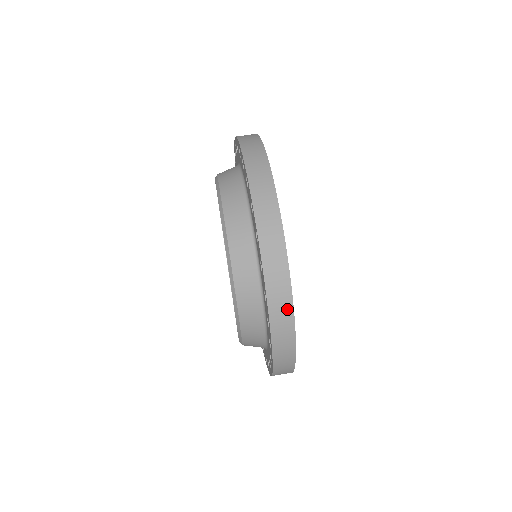
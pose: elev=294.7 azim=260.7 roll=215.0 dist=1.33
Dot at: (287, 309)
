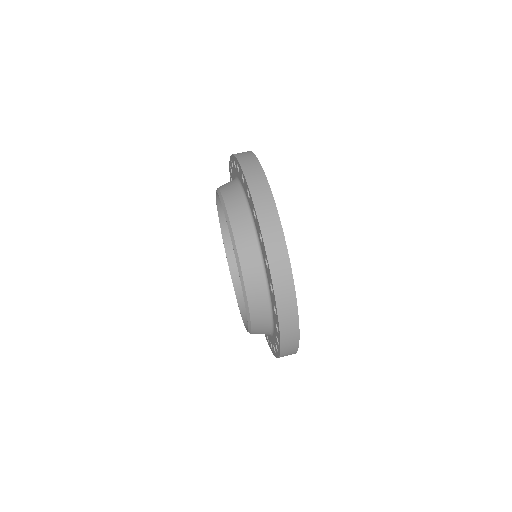
Dot at: (294, 349)
